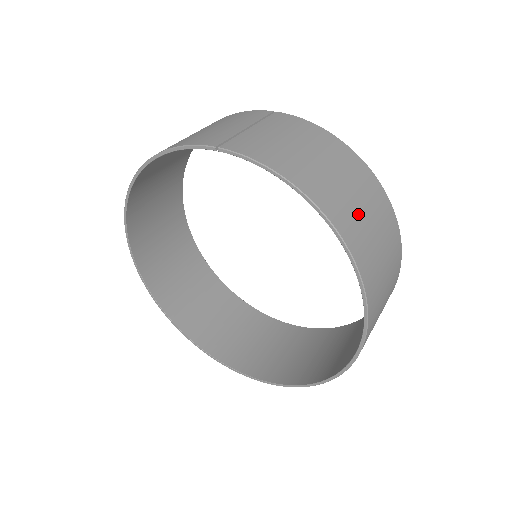
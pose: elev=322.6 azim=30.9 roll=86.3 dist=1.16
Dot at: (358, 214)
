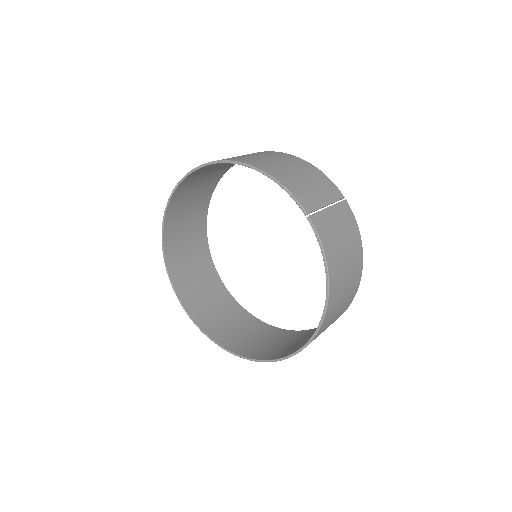
Dot at: (339, 304)
